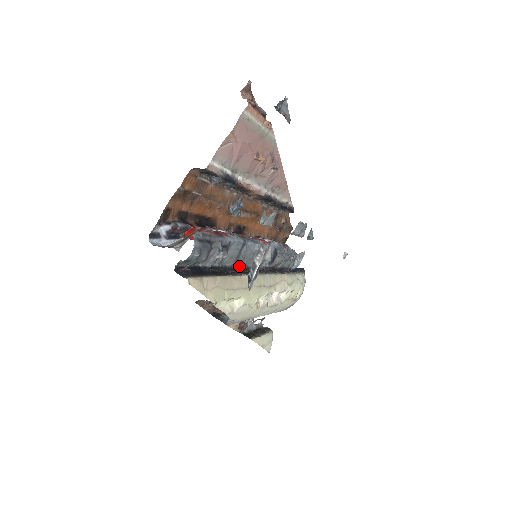
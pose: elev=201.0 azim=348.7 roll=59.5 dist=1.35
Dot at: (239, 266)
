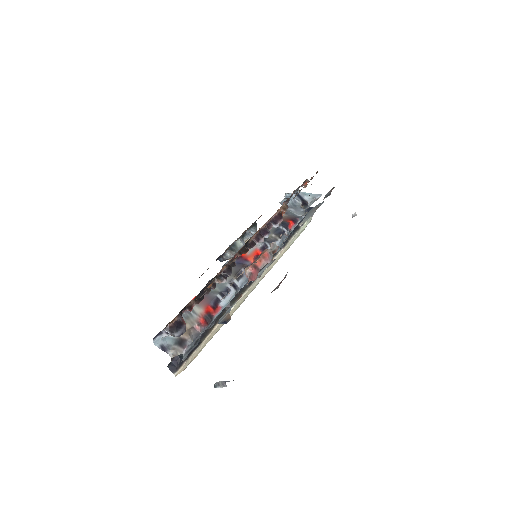
Dot at: occluded
